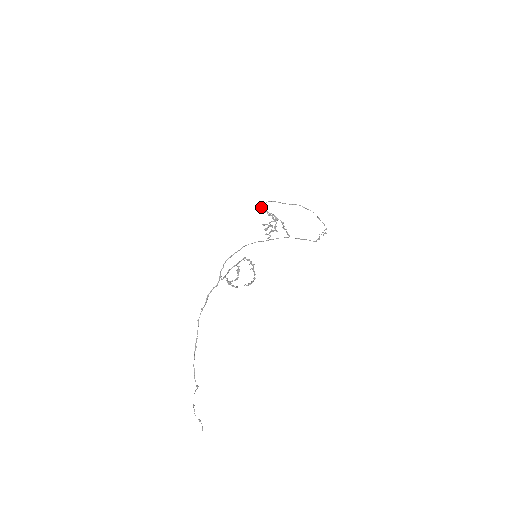
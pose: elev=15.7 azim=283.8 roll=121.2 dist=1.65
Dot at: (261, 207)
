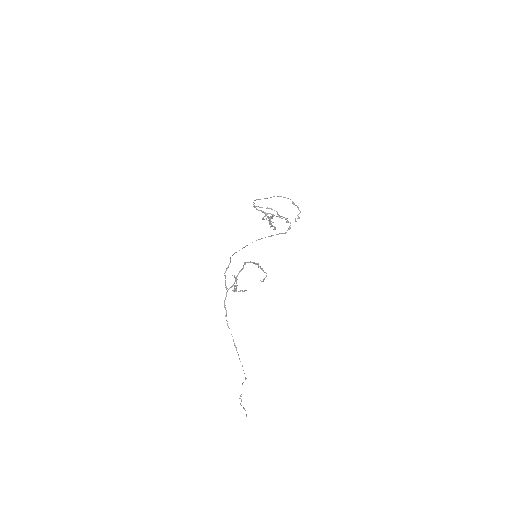
Dot at: occluded
